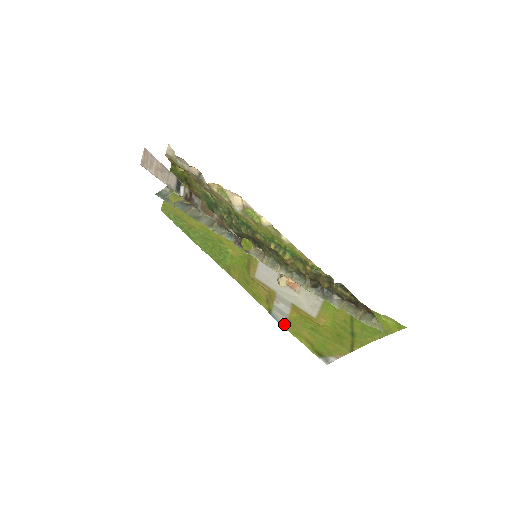
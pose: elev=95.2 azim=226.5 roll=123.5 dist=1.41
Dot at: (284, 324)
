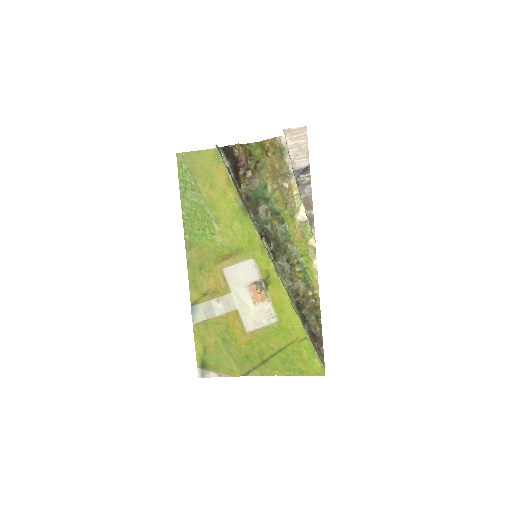
Dot at: (197, 322)
